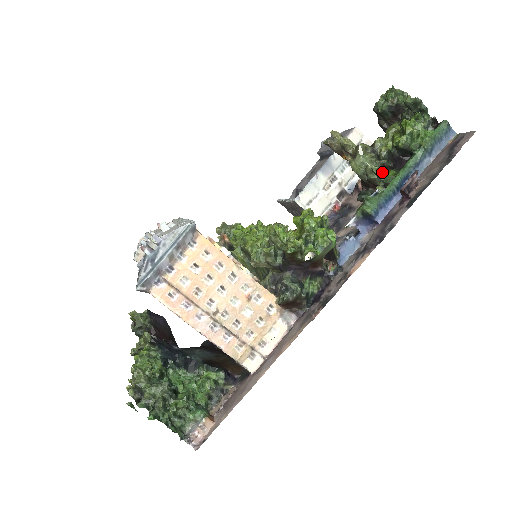
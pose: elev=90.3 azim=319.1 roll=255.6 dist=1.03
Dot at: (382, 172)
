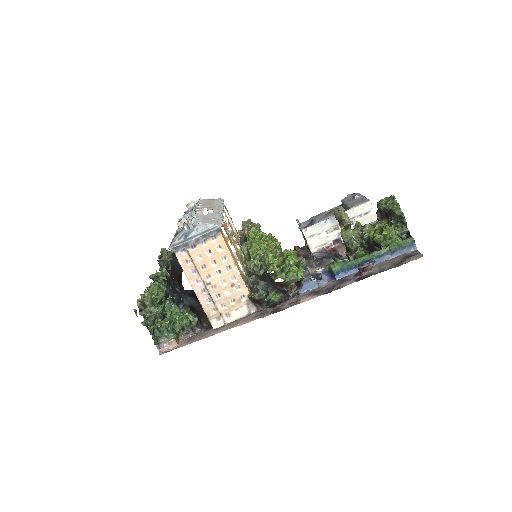
Dot at: (358, 248)
